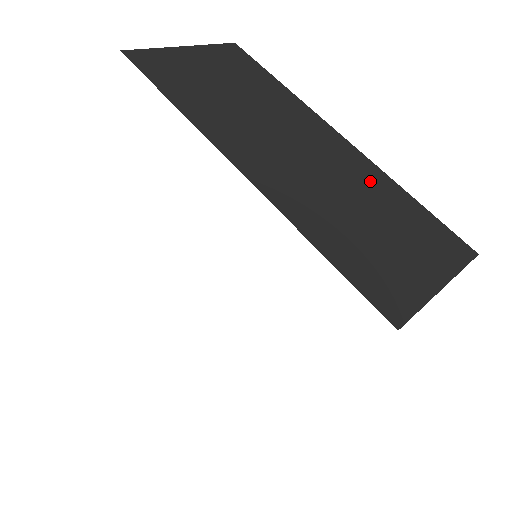
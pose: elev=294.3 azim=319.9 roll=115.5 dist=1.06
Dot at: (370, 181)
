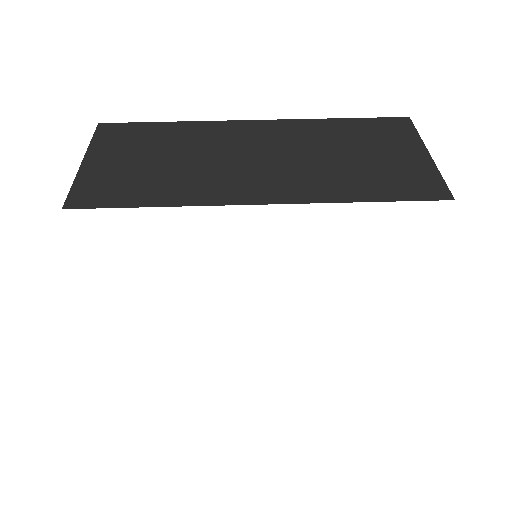
Dot at: (312, 133)
